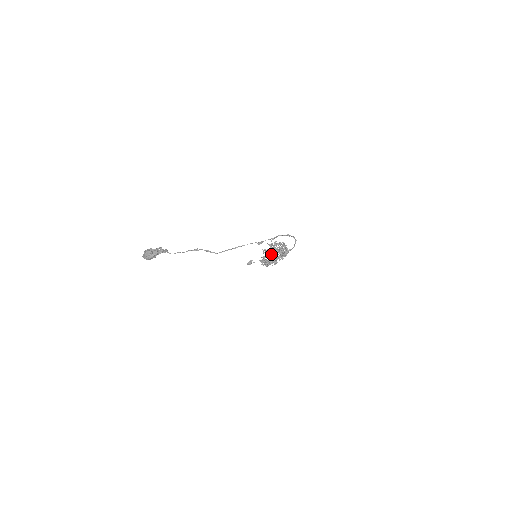
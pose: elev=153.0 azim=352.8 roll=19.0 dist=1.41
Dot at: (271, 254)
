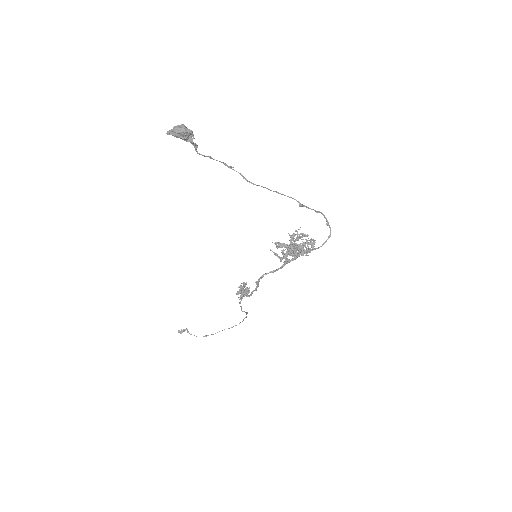
Dot at: (283, 252)
